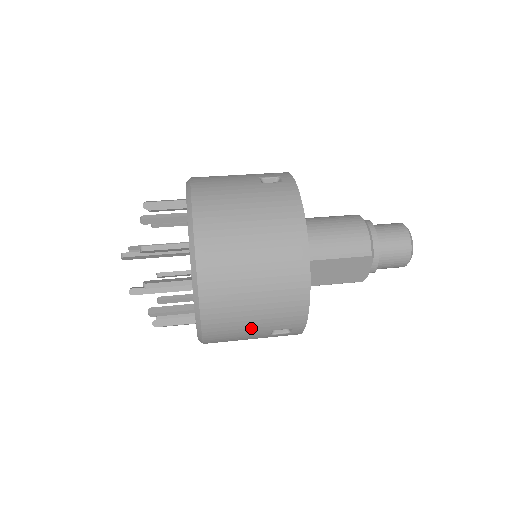
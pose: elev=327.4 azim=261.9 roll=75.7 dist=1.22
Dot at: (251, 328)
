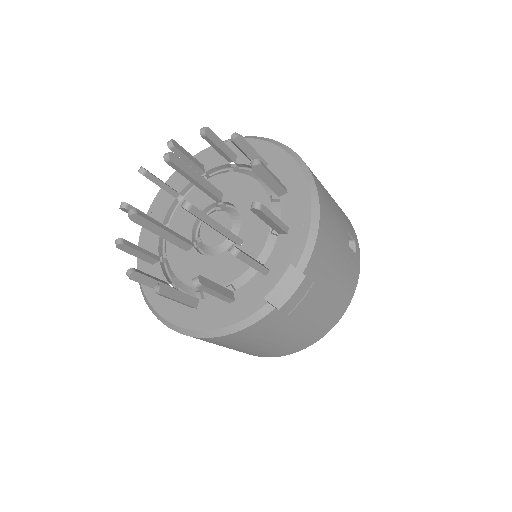
Dot at: (337, 213)
